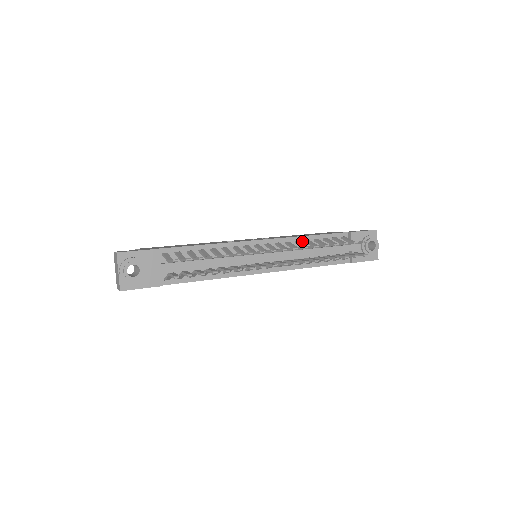
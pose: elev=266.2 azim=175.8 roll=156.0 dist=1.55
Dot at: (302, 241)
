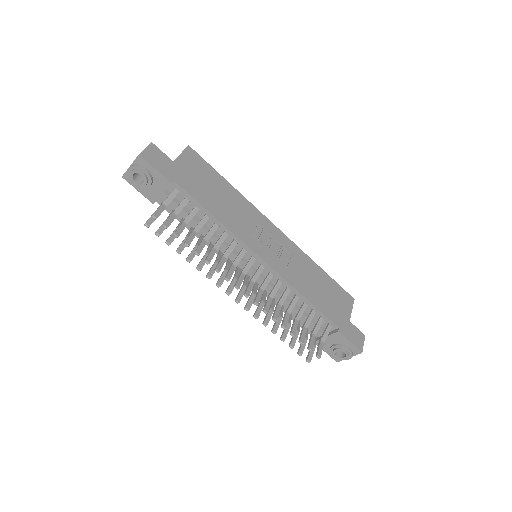
Dot at: (294, 293)
